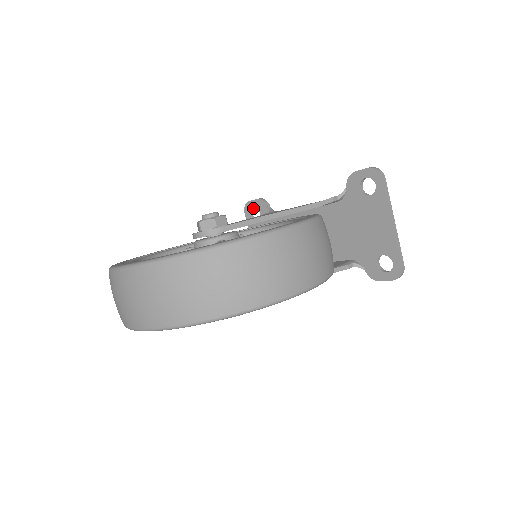
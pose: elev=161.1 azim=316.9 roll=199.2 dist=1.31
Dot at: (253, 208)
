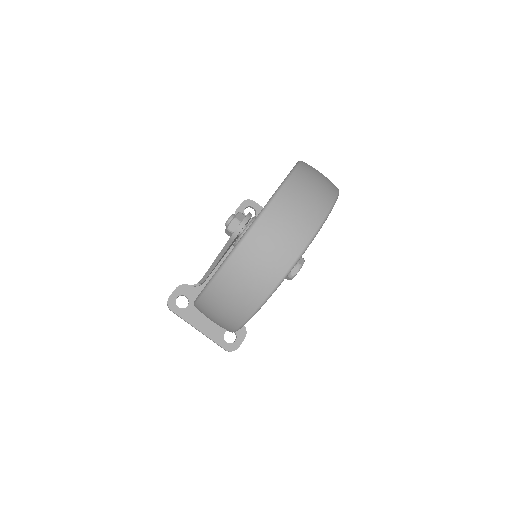
Dot at: (175, 301)
